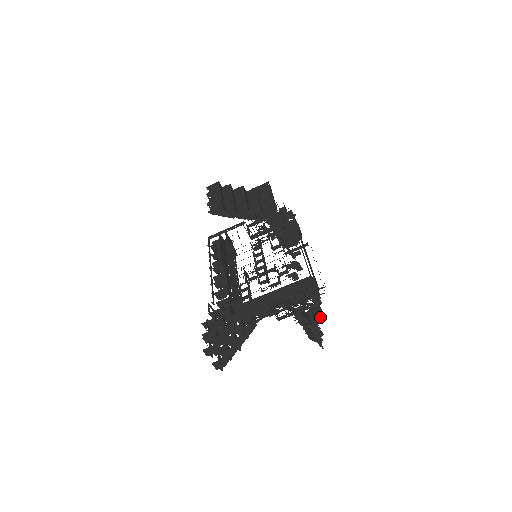
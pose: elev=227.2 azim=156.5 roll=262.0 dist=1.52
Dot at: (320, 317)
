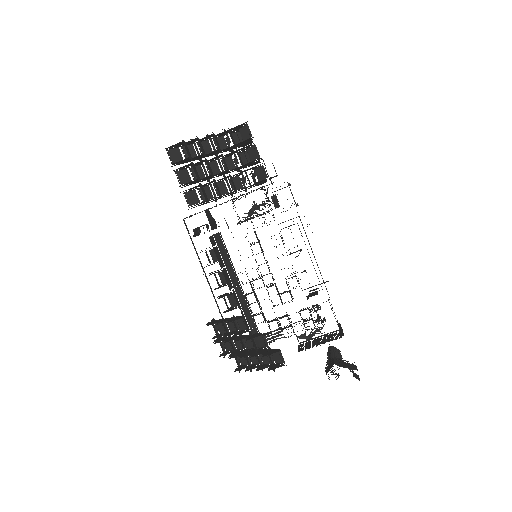
Dot at: occluded
